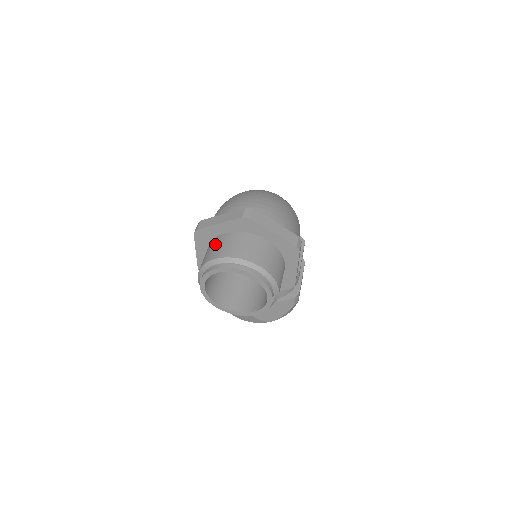
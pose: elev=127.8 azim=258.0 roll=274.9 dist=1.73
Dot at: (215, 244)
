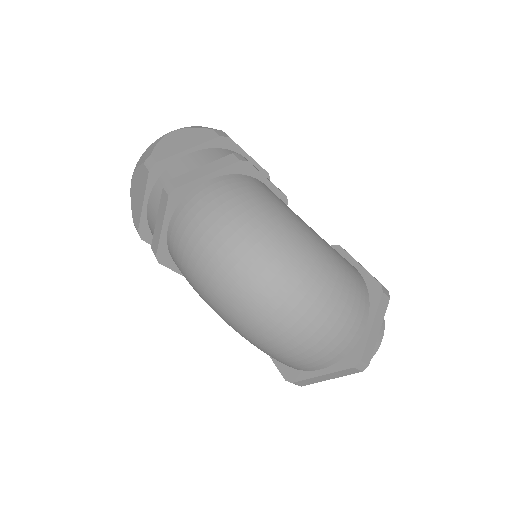
Dot at: occluded
